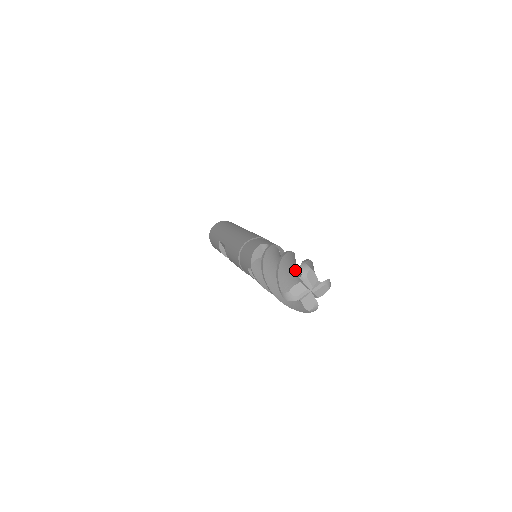
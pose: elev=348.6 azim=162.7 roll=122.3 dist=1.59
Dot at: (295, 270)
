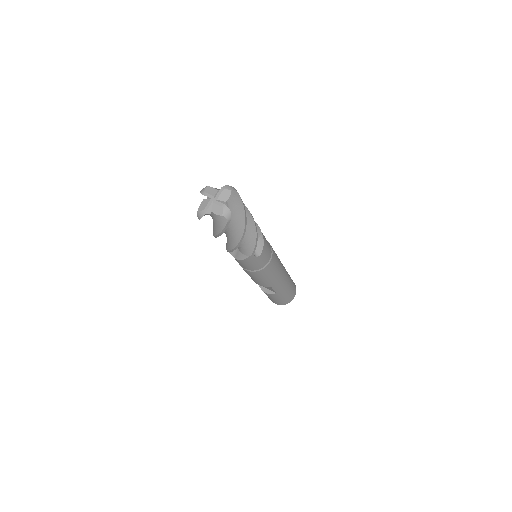
Dot at: occluded
